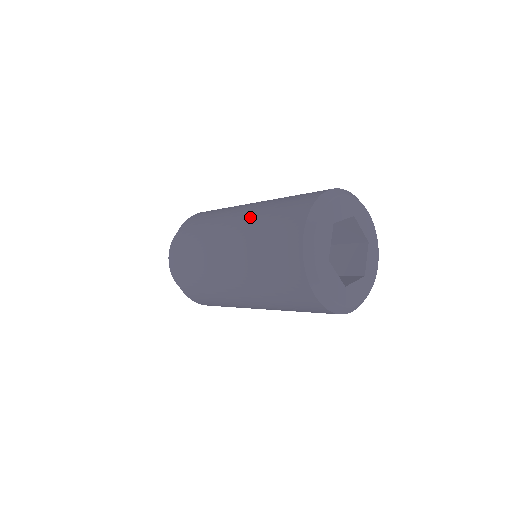
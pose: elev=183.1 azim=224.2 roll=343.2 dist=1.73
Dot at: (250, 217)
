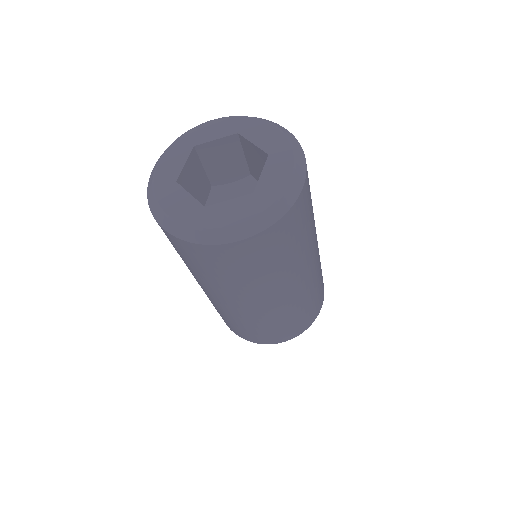
Dot at: occluded
